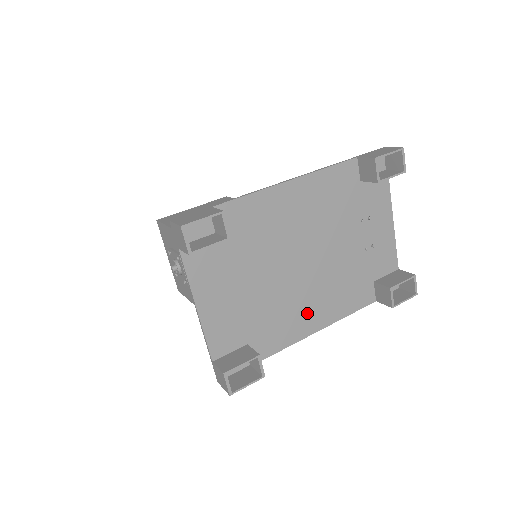
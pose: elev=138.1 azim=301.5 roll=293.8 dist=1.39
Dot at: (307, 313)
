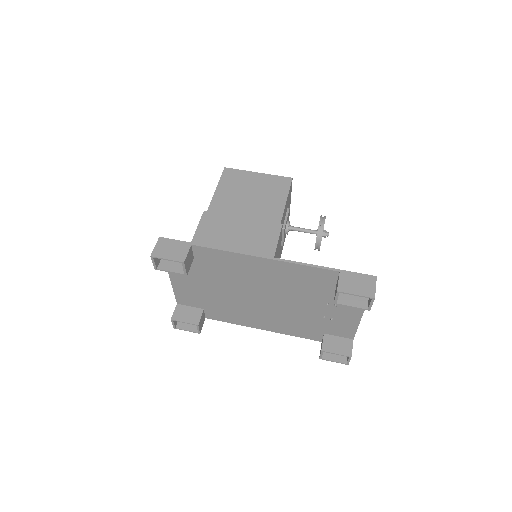
Dot at: (256, 319)
